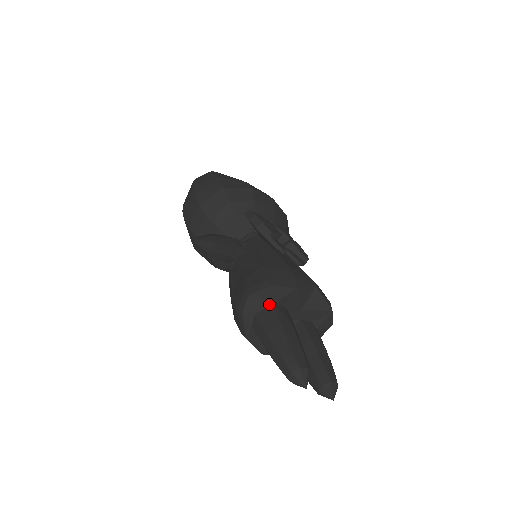
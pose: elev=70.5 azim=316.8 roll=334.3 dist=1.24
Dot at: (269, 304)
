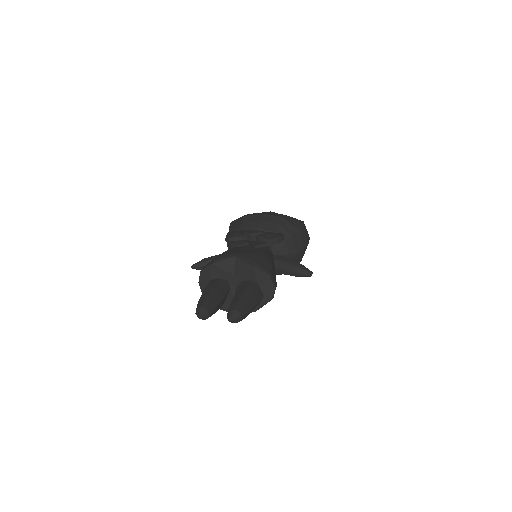
Dot at: (209, 281)
